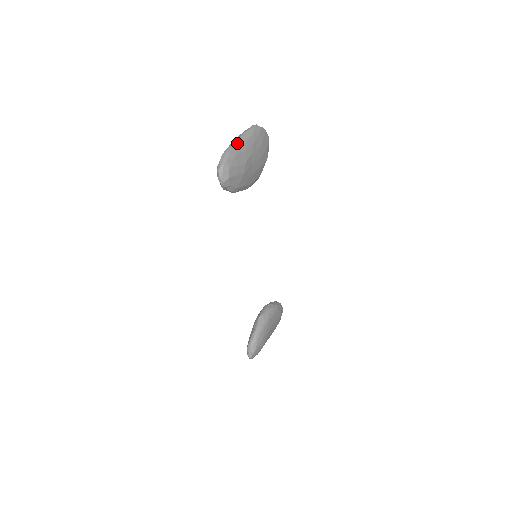
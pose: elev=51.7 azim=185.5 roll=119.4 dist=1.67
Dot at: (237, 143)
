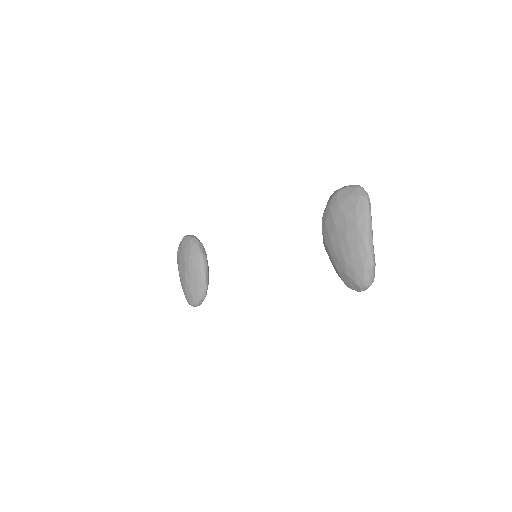
Dot at: occluded
